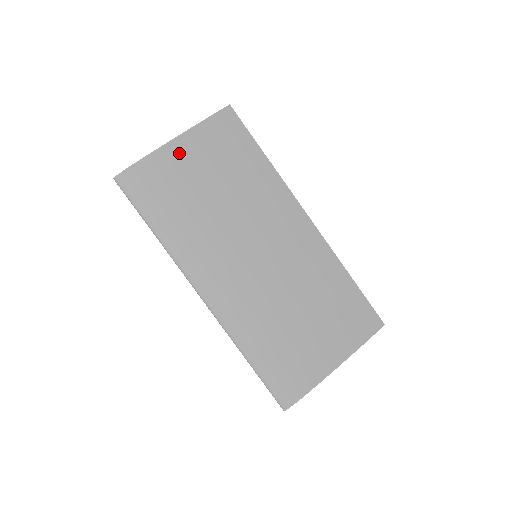
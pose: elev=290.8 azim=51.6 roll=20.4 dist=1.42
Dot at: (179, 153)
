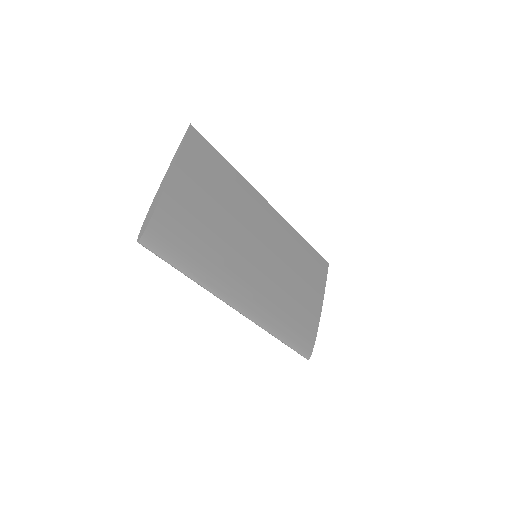
Dot at: (179, 190)
